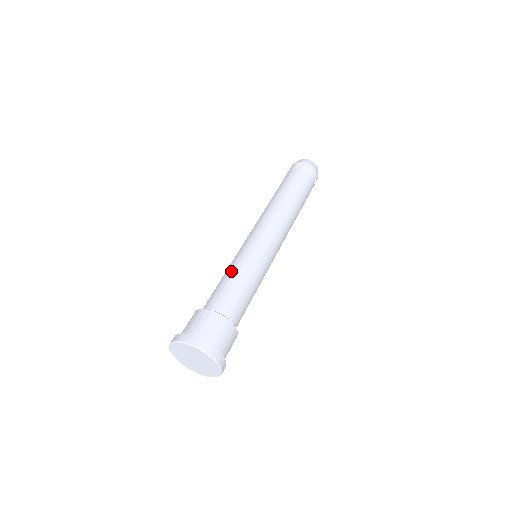
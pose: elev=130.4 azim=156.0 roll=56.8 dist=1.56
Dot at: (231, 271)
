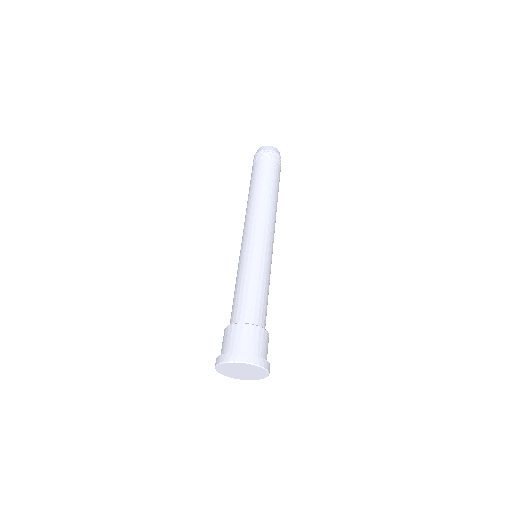
Dot at: (255, 280)
